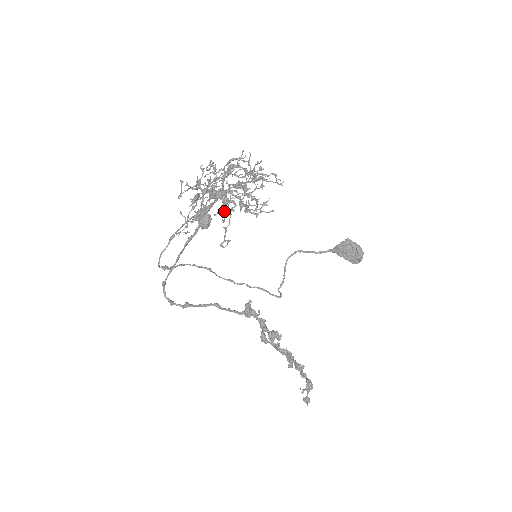
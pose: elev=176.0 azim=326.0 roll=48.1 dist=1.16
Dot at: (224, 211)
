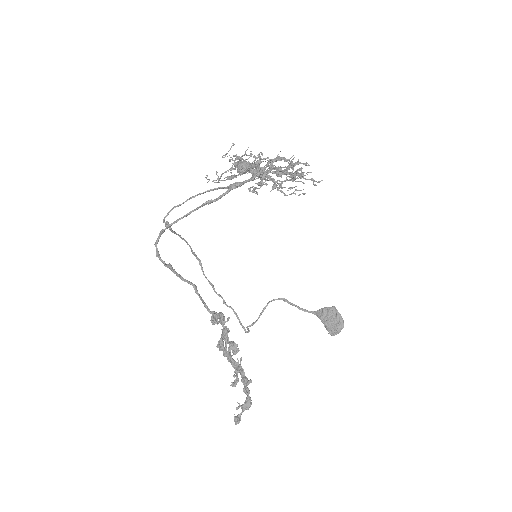
Dot at: (257, 183)
